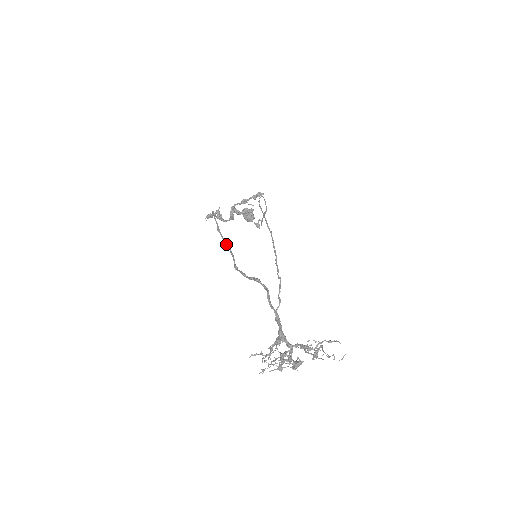
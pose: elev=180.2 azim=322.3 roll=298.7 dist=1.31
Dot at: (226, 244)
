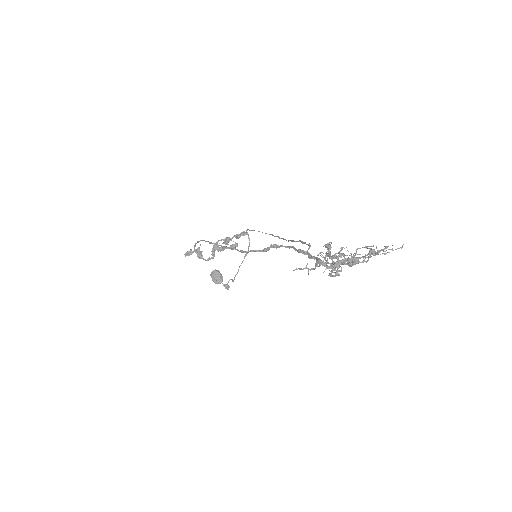
Dot at: (224, 246)
